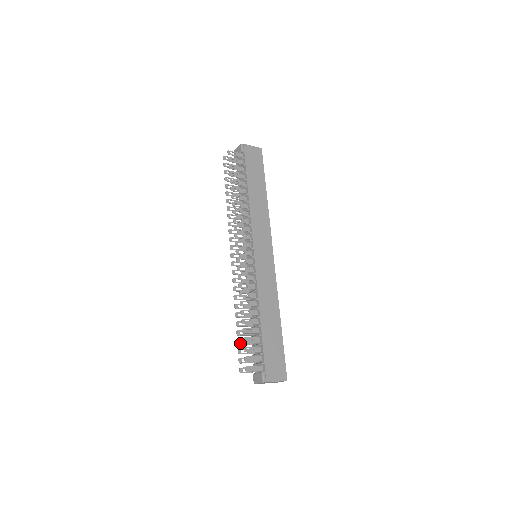
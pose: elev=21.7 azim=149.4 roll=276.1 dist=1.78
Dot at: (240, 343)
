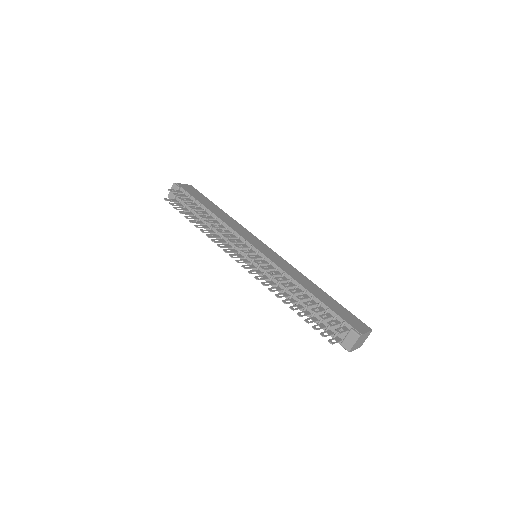
Dot at: (308, 322)
